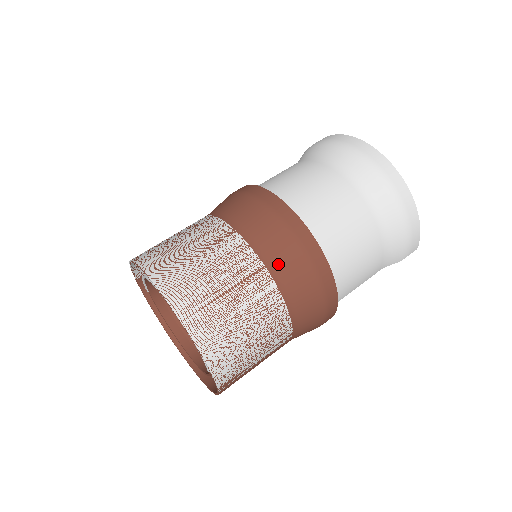
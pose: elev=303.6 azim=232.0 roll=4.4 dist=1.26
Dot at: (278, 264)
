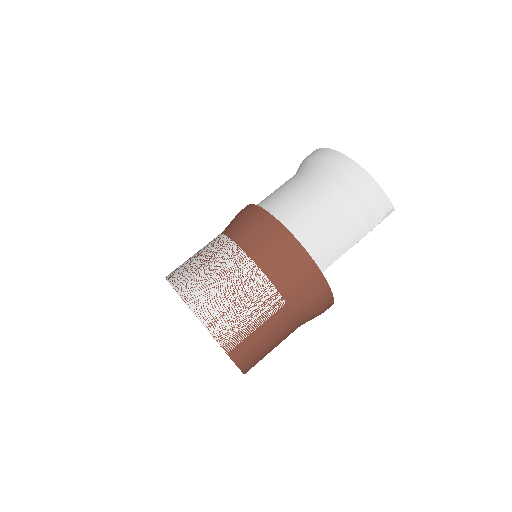
Dot at: (247, 241)
